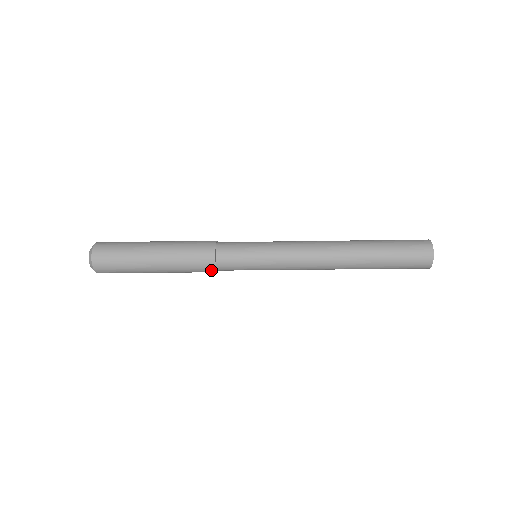
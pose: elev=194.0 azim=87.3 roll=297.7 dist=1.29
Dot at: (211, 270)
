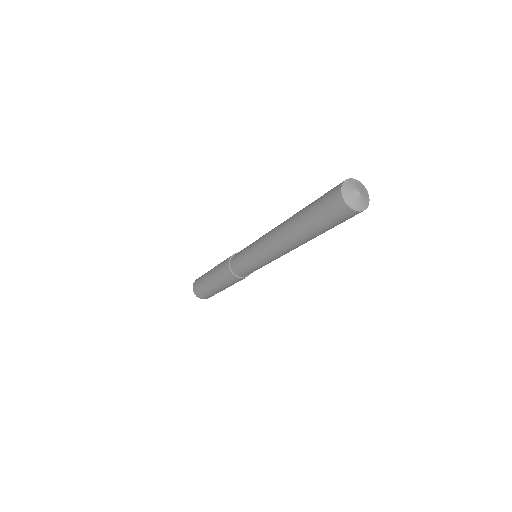
Dot at: (241, 279)
